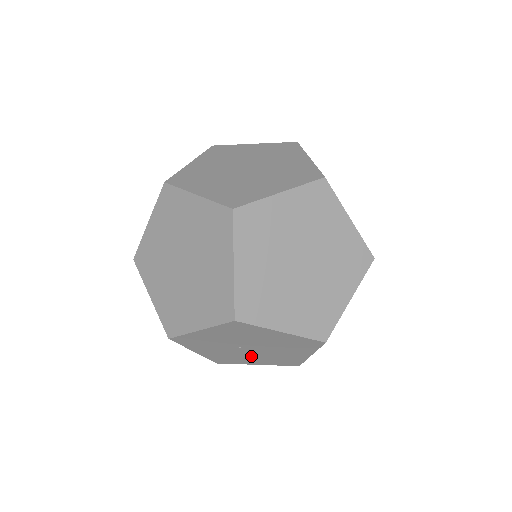
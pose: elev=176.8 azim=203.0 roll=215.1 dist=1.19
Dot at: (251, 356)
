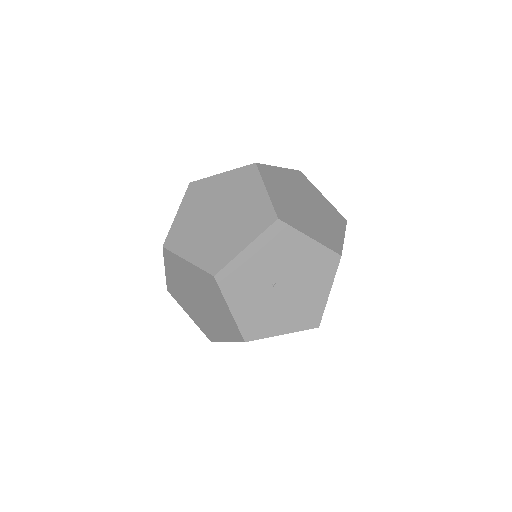
Dot at: (280, 309)
